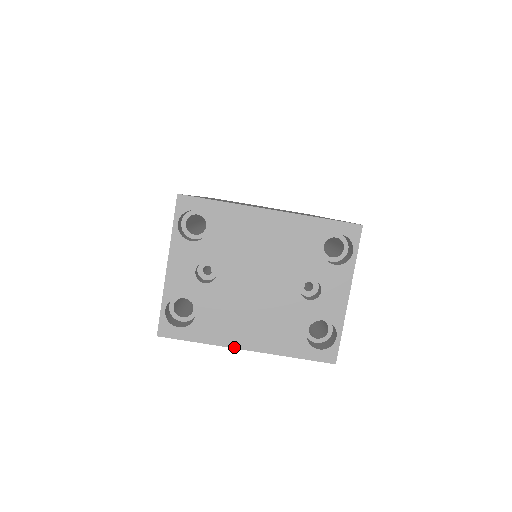
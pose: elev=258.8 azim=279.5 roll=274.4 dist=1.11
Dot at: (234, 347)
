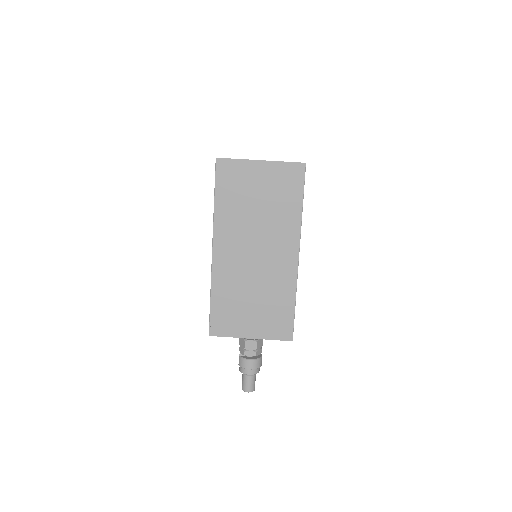
Dot at: (254, 160)
